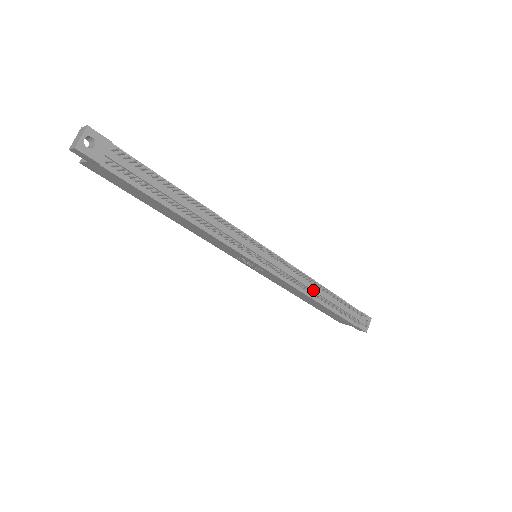
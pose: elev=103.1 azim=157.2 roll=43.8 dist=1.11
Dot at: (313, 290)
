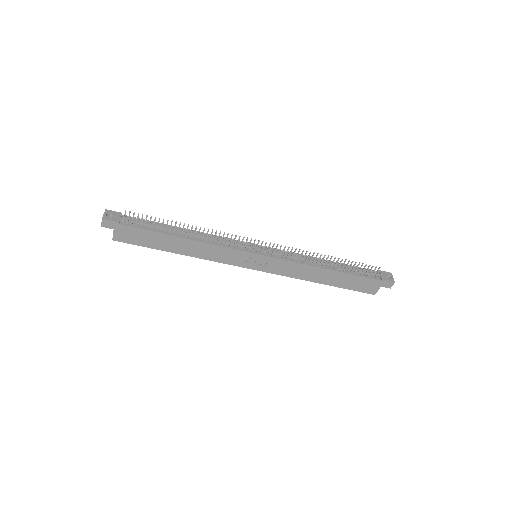
Dot at: (316, 261)
